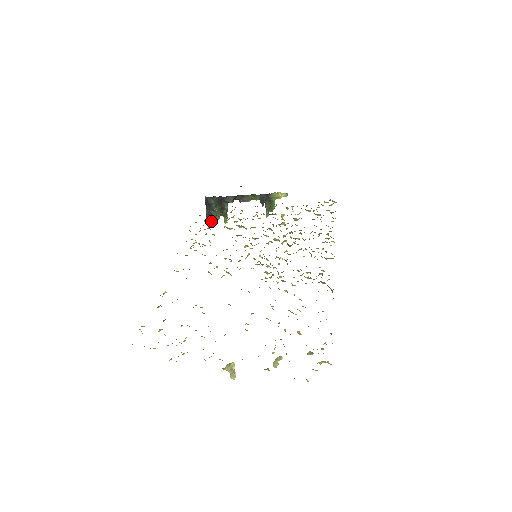
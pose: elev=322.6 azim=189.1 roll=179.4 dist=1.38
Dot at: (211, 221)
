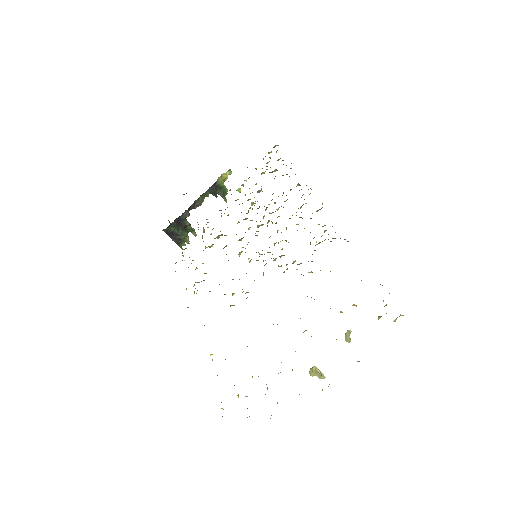
Dot at: (183, 244)
